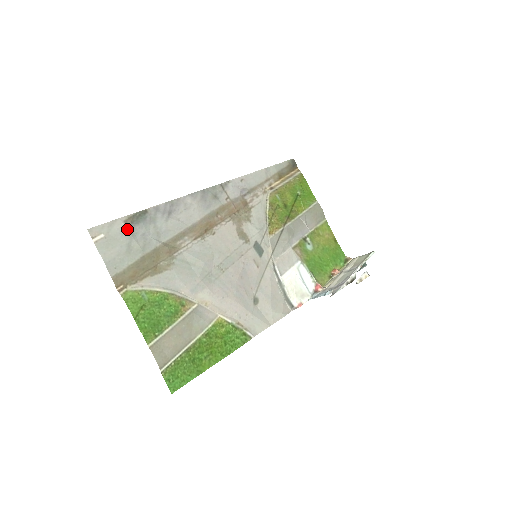
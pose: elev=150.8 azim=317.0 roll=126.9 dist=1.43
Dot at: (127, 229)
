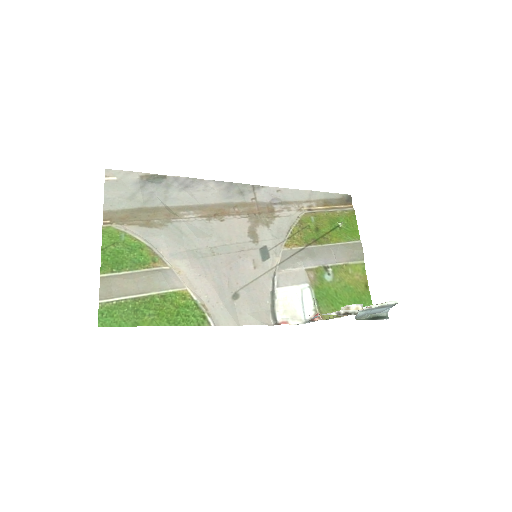
Dot at: (139, 182)
